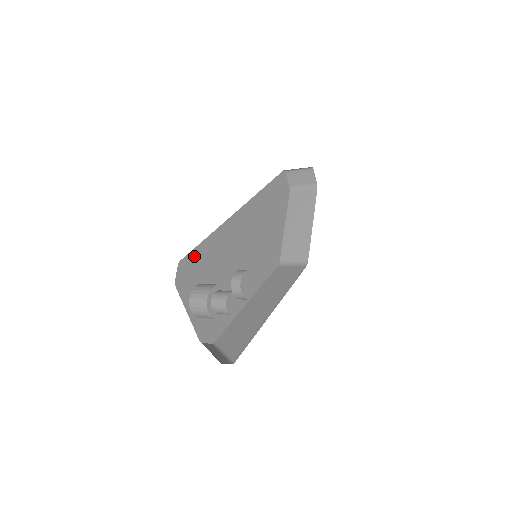
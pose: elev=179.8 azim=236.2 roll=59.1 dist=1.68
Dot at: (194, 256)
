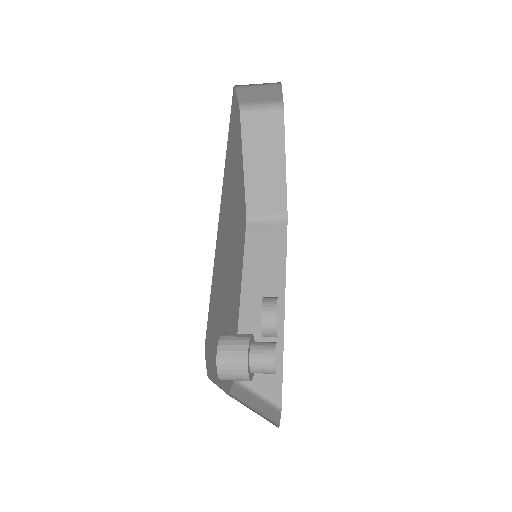
Dot at: (210, 319)
